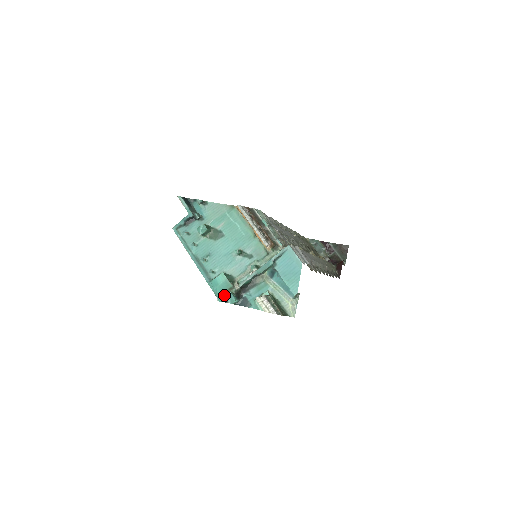
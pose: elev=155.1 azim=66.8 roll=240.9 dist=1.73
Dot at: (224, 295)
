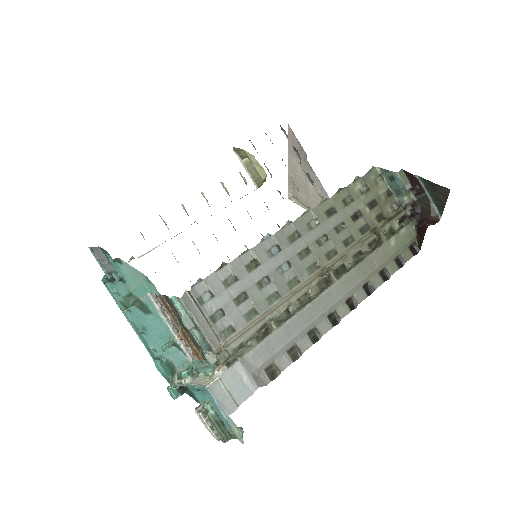
Dot at: (170, 381)
